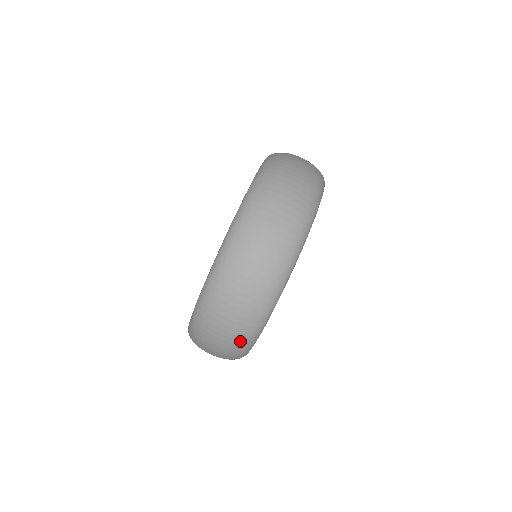
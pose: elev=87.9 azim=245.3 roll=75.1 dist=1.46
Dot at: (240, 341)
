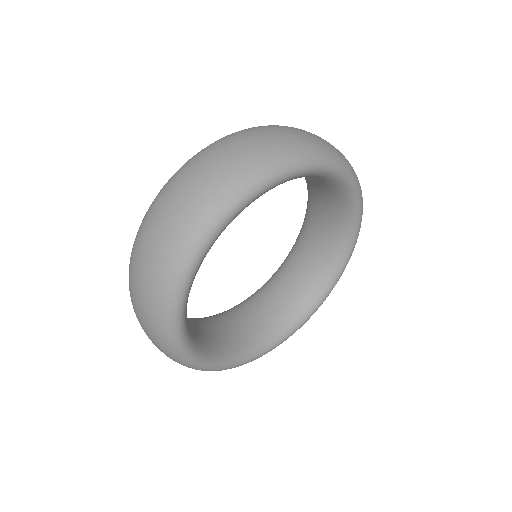
Dot at: (170, 251)
